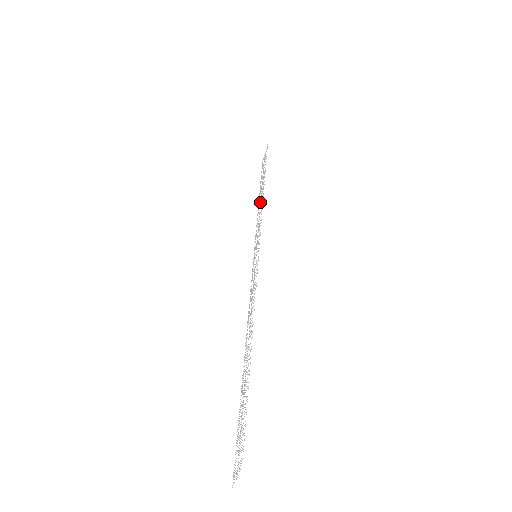
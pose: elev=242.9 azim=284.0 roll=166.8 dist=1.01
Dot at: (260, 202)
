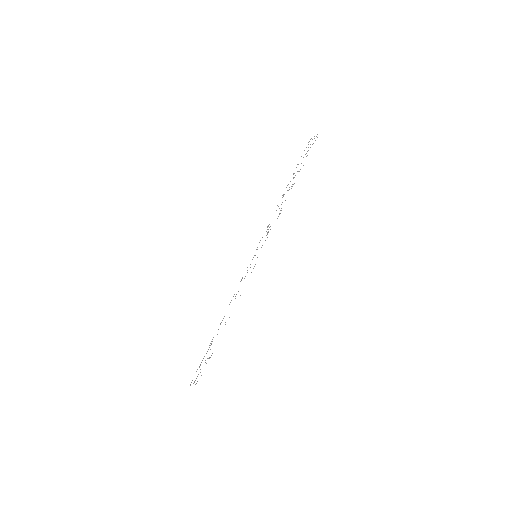
Dot at: occluded
